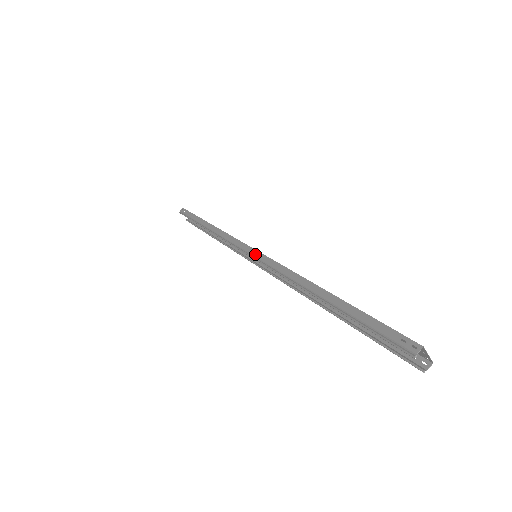
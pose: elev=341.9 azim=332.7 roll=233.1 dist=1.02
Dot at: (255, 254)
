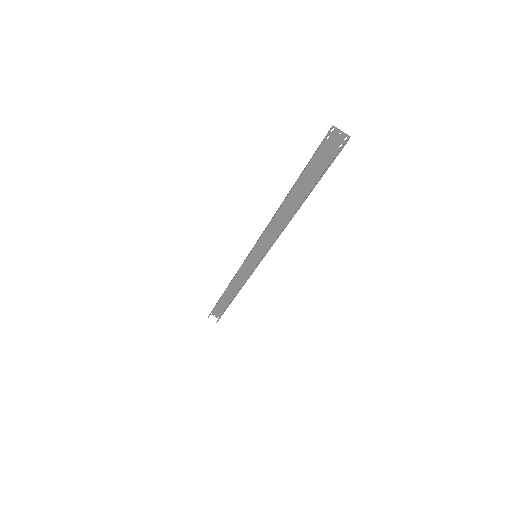
Dot at: (252, 249)
